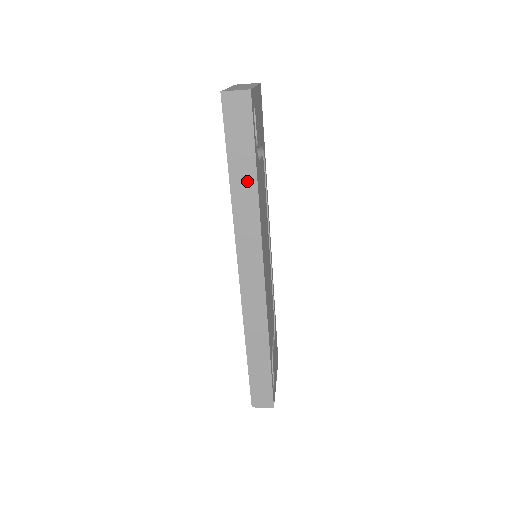
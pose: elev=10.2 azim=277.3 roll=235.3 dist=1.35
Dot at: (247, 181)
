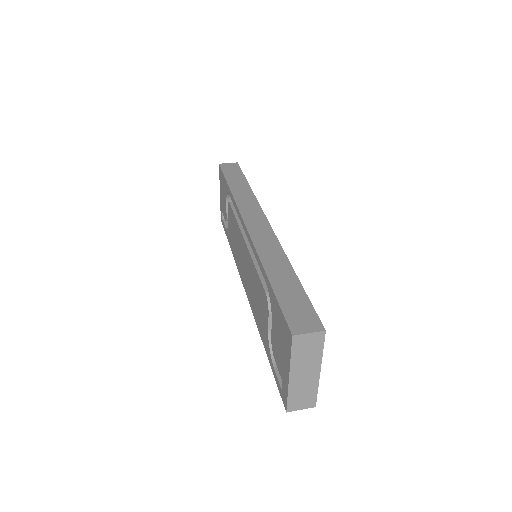
Dot at: occluded
